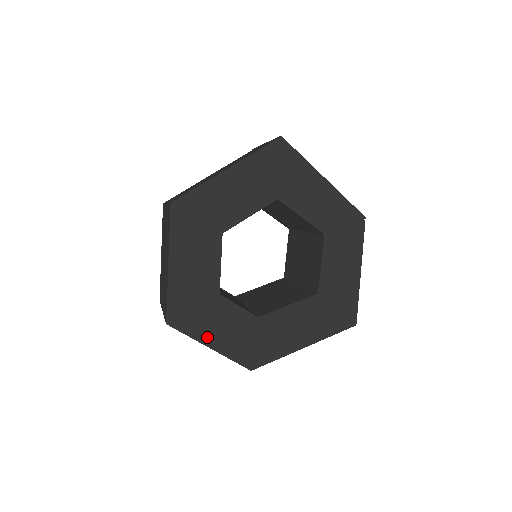
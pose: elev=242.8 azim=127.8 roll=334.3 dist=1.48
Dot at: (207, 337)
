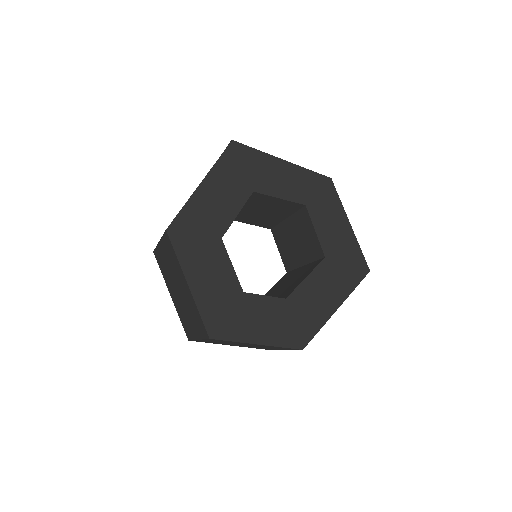
Dot at: (250, 335)
